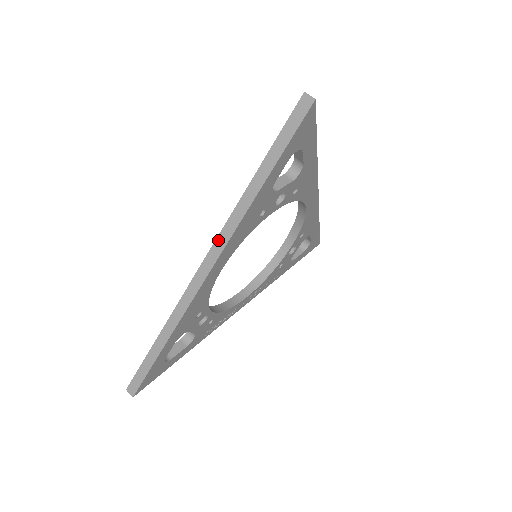
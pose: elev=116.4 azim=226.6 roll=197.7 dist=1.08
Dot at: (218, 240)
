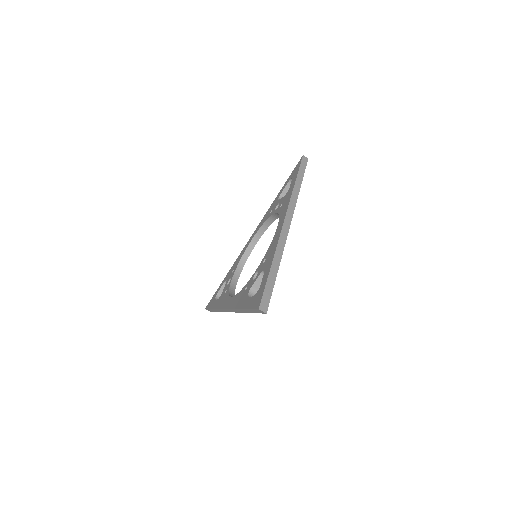
Dot at: (231, 310)
